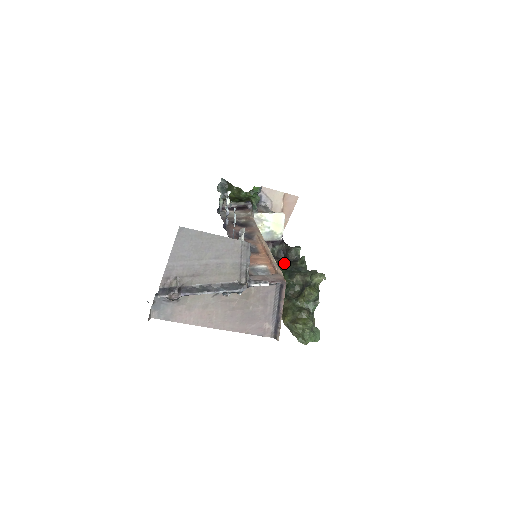
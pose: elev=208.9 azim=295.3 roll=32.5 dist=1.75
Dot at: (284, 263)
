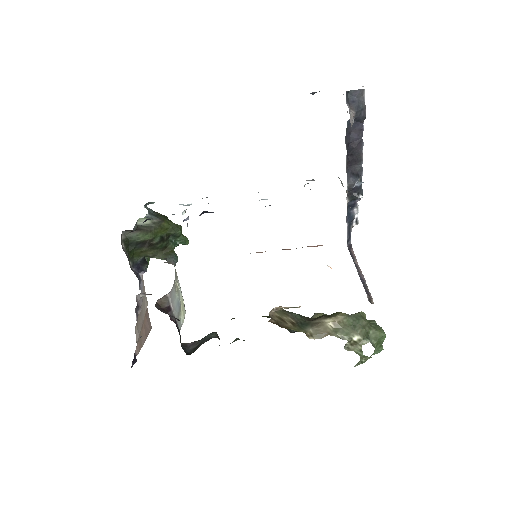
Dot at: occluded
